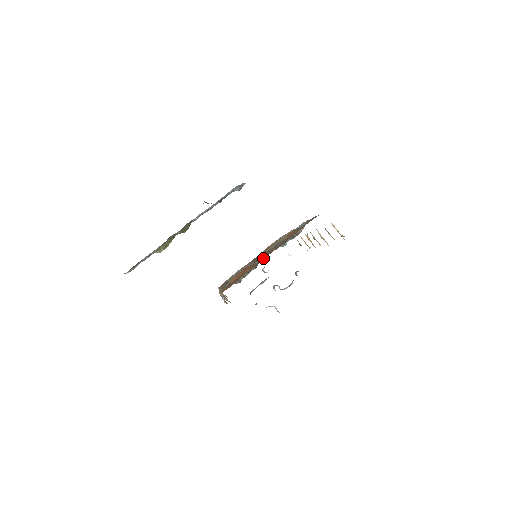
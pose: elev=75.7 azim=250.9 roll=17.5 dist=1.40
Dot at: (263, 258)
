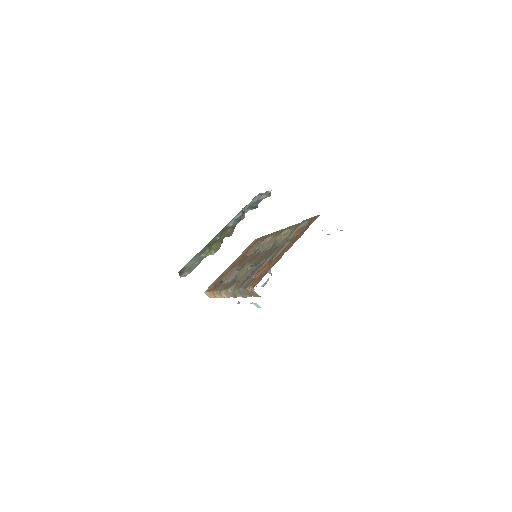
Dot at: (283, 254)
